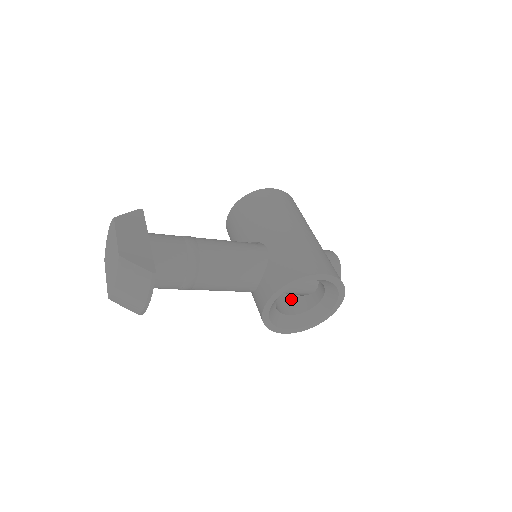
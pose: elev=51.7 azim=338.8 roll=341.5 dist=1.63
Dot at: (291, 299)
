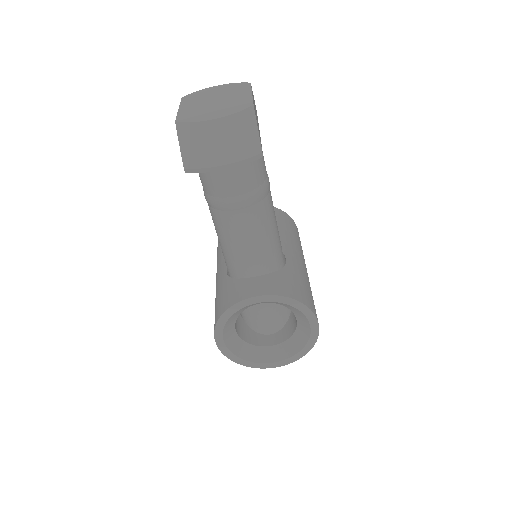
Dot at: (240, 320)
